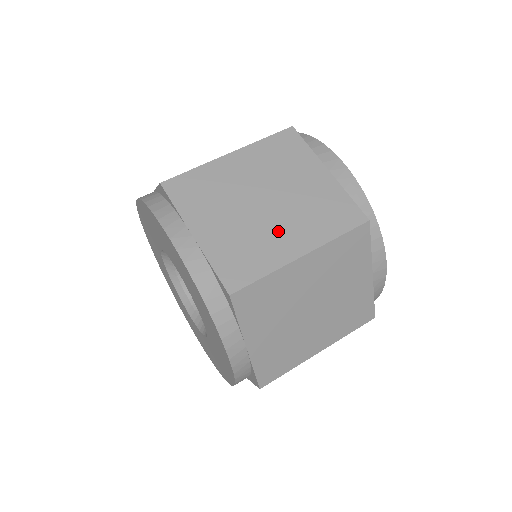
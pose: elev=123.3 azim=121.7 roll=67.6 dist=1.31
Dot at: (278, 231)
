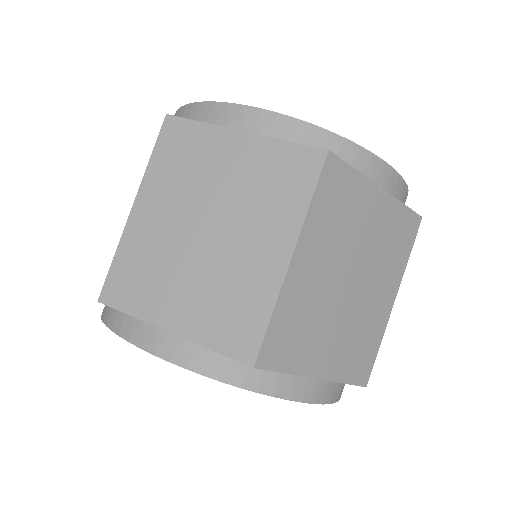
Dot at: (372, 300)
